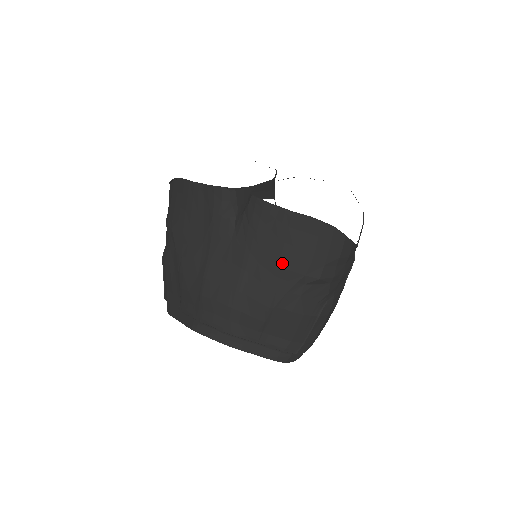
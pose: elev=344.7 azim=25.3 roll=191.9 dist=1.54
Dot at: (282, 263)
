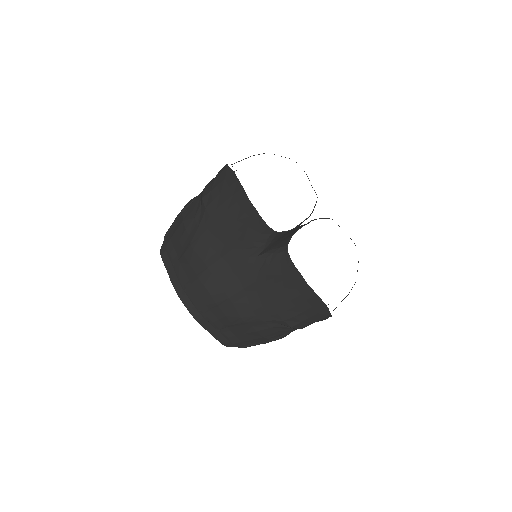
Dot at: (274, 304)
